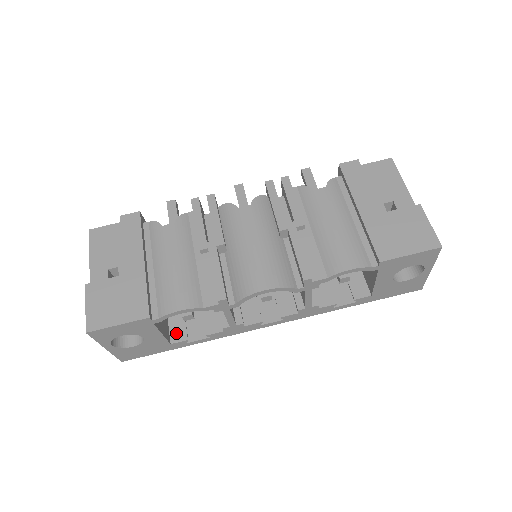
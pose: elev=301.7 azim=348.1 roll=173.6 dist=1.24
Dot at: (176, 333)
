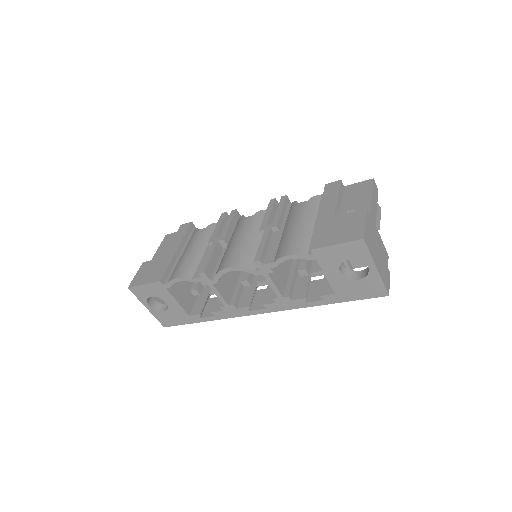
Dot at: (196, 309)
